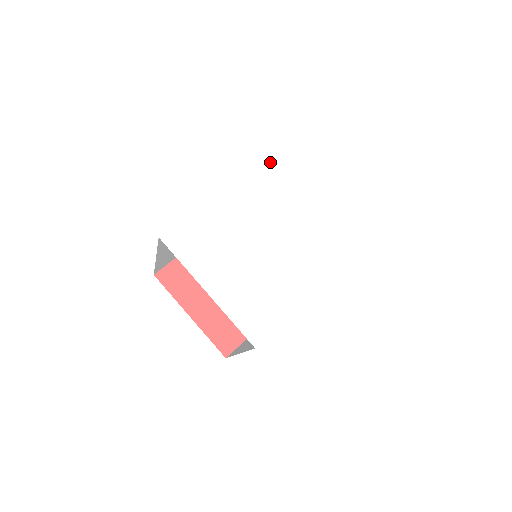
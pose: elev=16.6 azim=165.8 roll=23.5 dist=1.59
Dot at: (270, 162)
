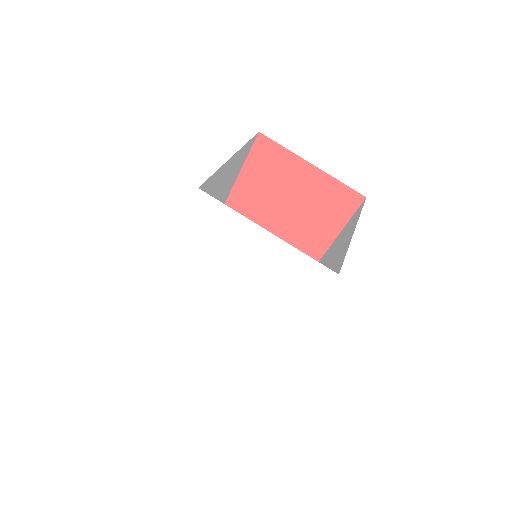
Dot at: (191, 224)
